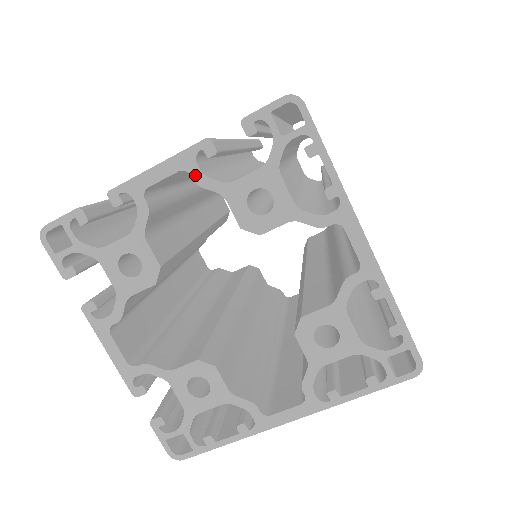
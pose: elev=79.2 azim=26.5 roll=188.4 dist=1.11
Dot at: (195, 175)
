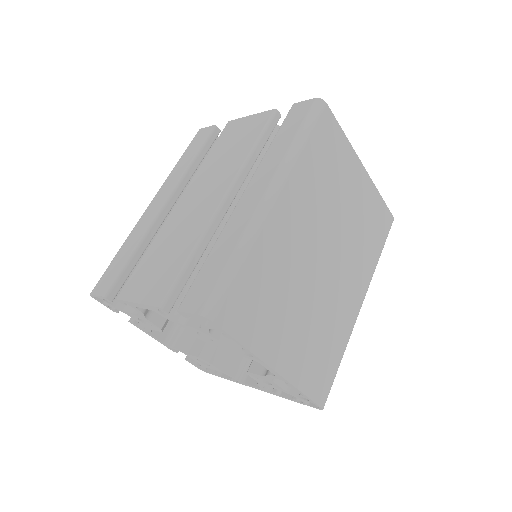
Dot at: (161, 315)
